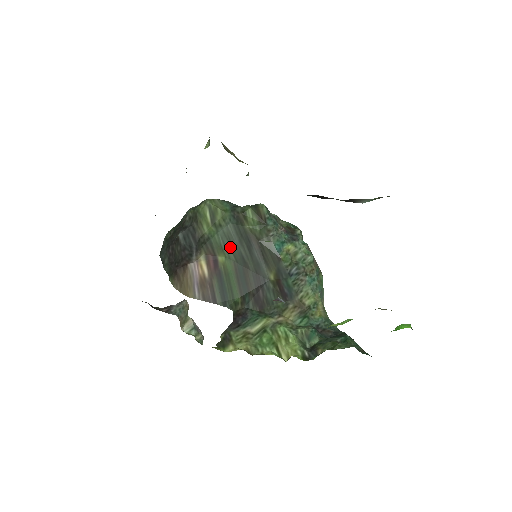
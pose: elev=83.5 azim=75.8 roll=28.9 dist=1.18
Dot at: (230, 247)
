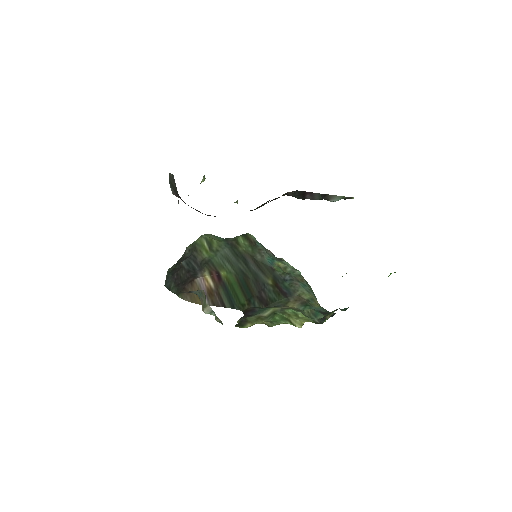
Dot at: (229, 264)
